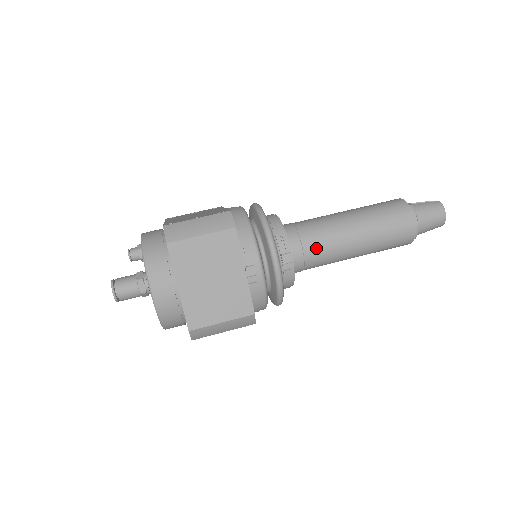
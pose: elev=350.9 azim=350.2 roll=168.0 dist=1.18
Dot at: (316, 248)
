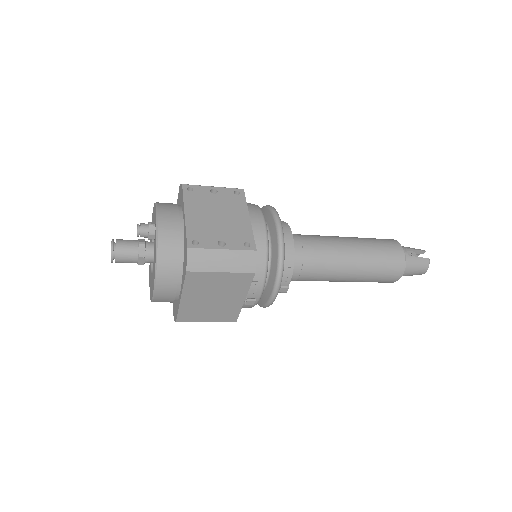
Dot at: (311, 276)
